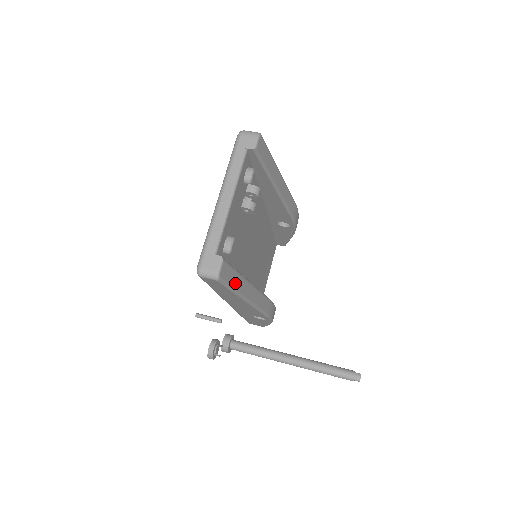
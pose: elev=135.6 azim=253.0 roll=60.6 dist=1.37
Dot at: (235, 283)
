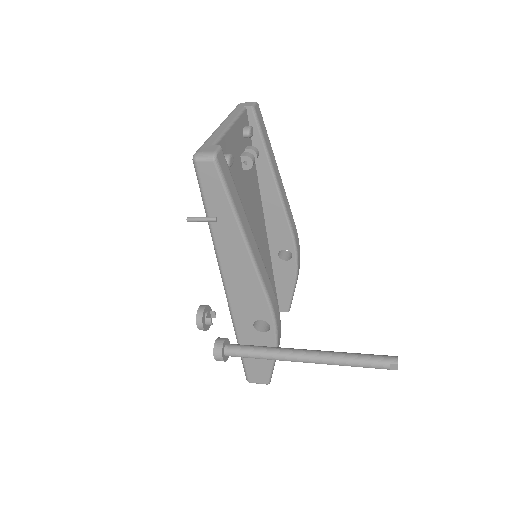
Dot at: (233, 194)
